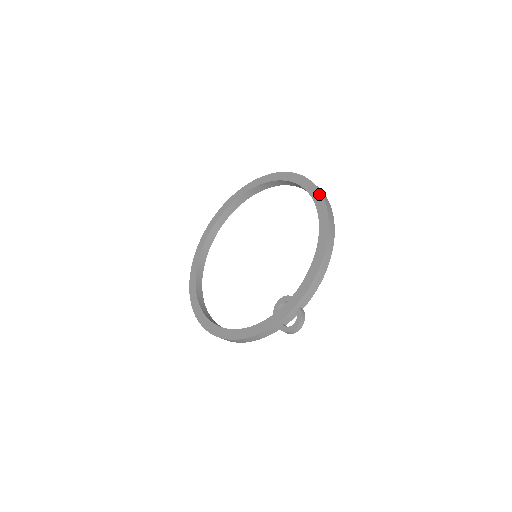
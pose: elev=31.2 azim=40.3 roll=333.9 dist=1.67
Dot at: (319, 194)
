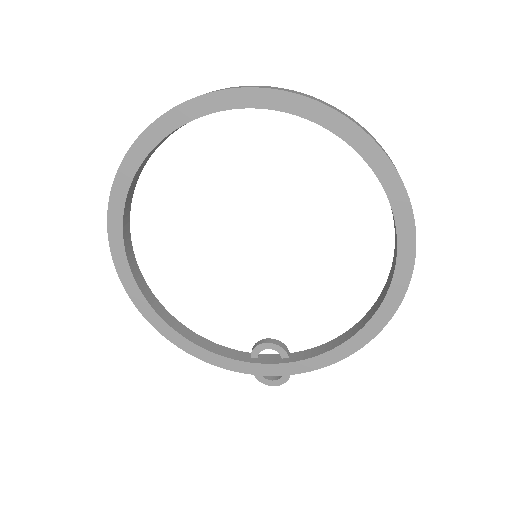
Dot at: (411, 264)
